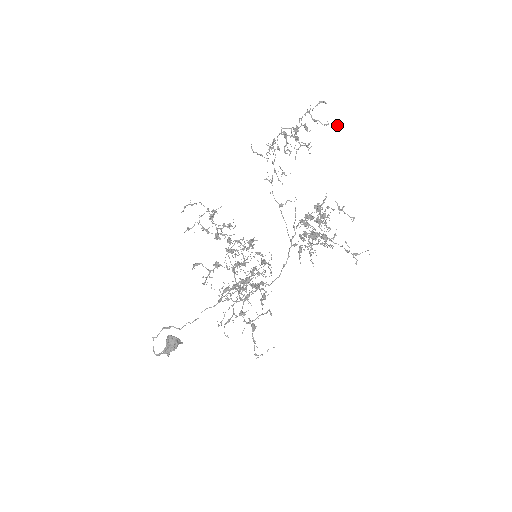
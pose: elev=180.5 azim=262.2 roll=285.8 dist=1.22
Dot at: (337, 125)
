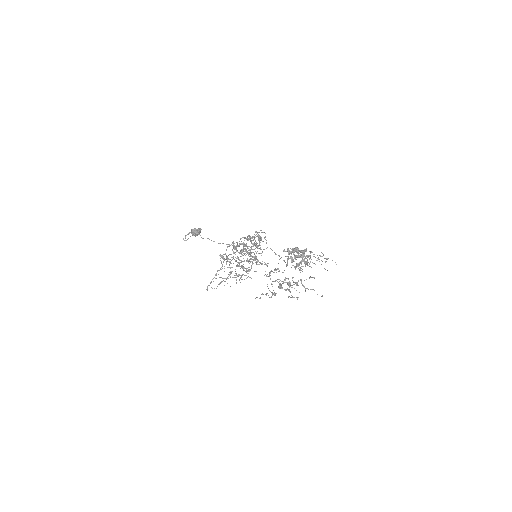
Dot at: occluded
